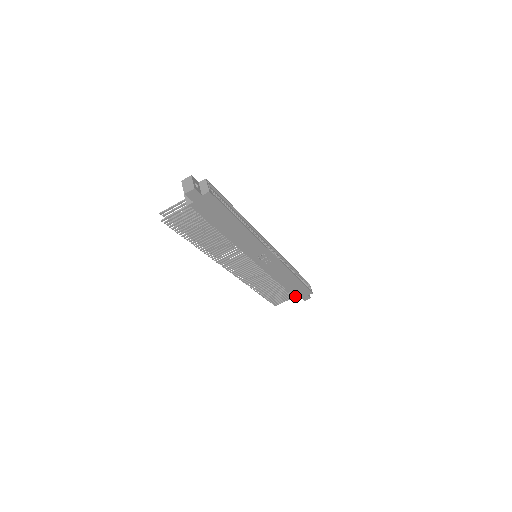
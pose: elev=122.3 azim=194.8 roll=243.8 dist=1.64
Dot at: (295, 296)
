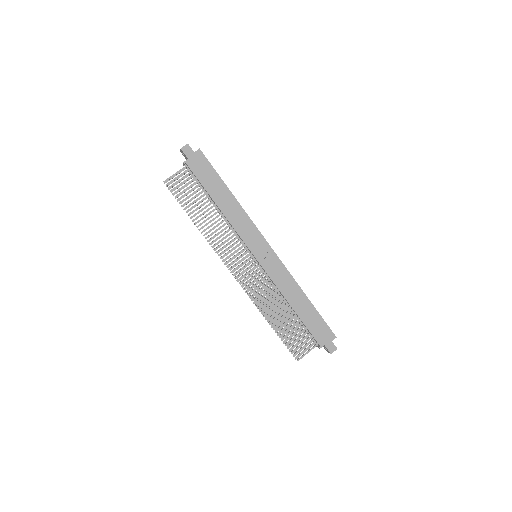
Dot at: (316, 339)
